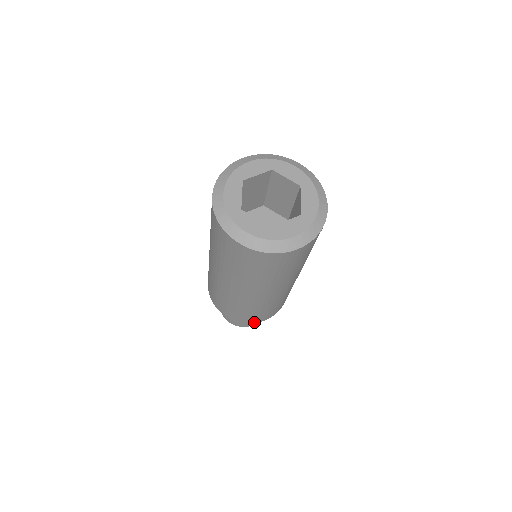
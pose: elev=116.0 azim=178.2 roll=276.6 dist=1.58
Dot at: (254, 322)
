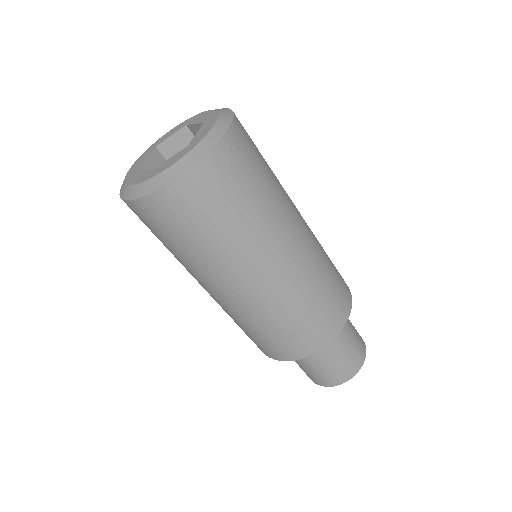
Dot at: (296, 358)
